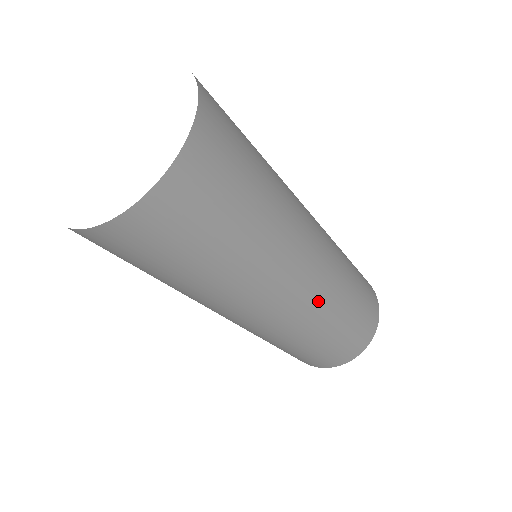
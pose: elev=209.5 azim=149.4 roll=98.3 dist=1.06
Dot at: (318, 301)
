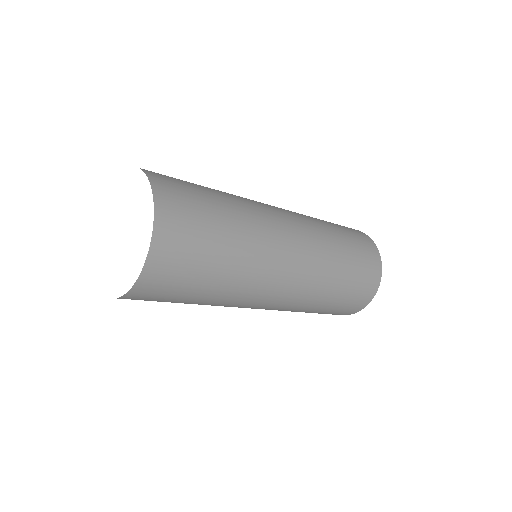
Dot at: (307, 282)
